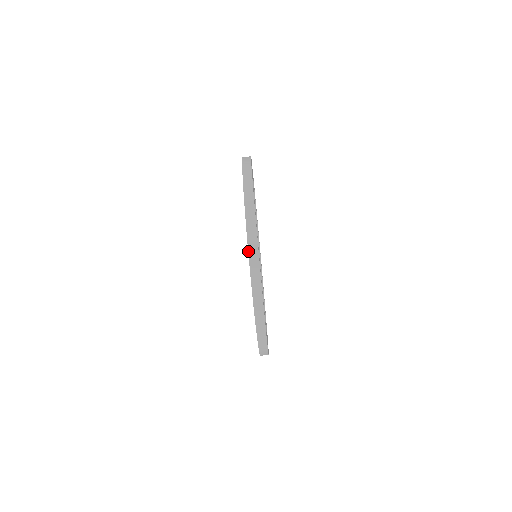
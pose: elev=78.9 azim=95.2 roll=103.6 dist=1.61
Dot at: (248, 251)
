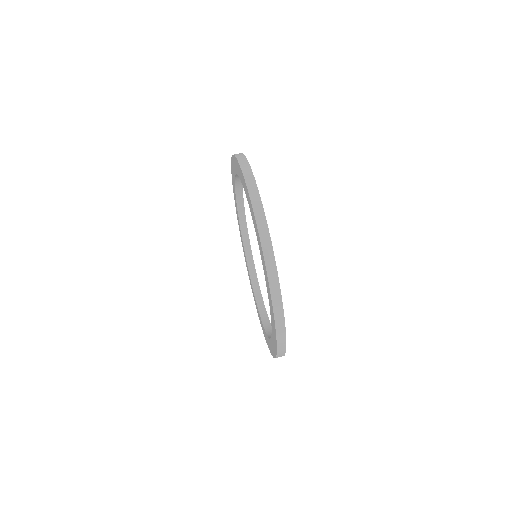
Dot at: (269, 288)
